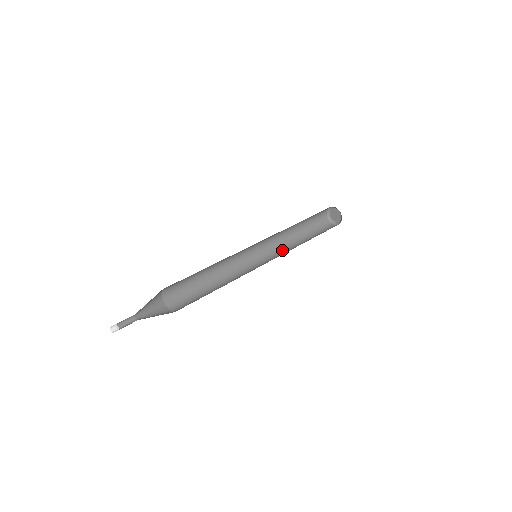
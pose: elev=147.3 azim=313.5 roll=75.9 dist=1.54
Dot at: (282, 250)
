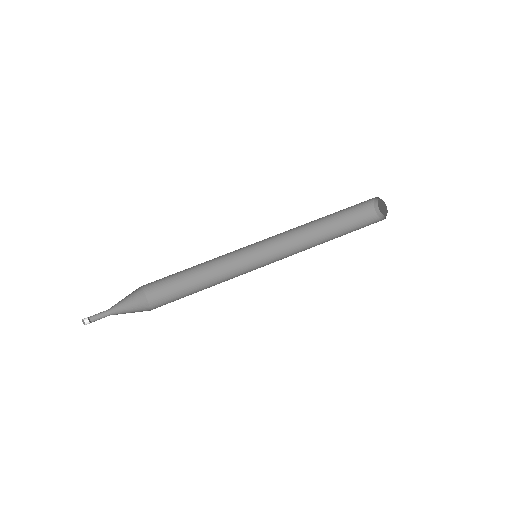
Dot at: (299, 250)
